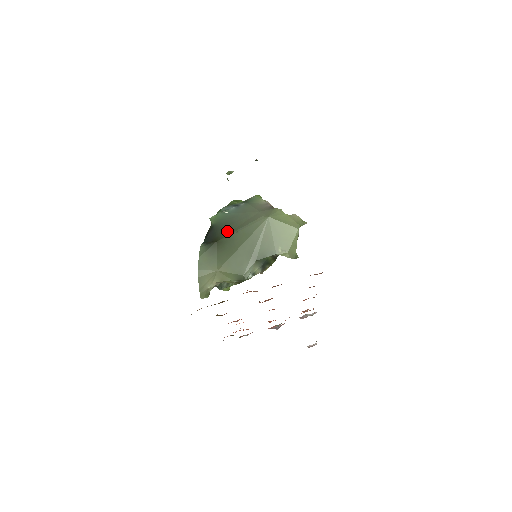
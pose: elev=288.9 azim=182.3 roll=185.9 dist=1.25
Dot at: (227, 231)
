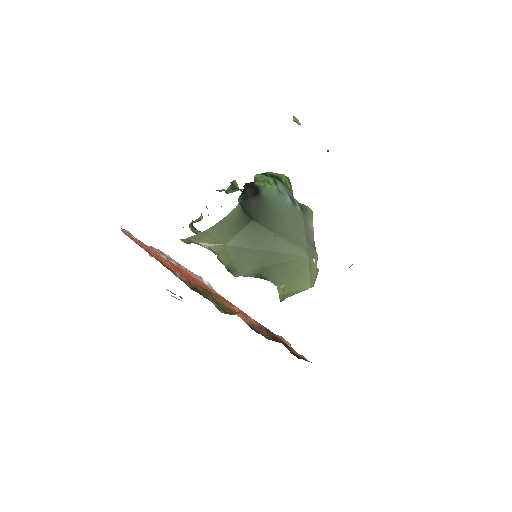
Dot at: (269, 222)
